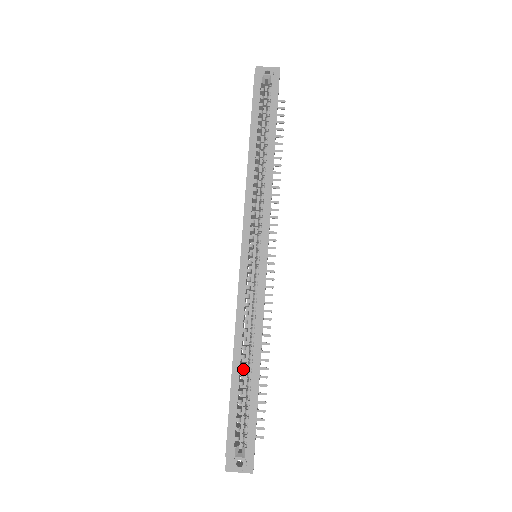
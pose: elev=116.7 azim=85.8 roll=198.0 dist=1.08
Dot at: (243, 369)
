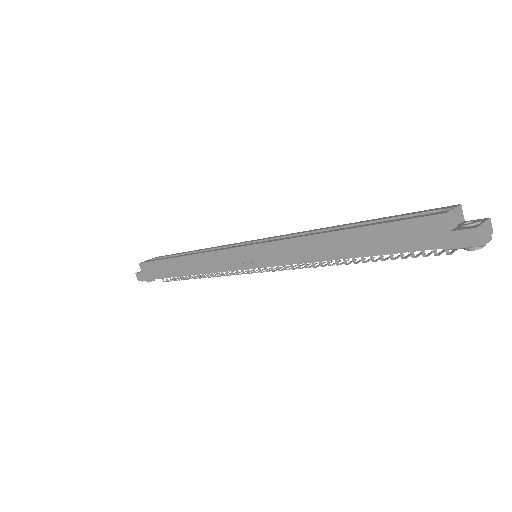
Dot at: occluded
